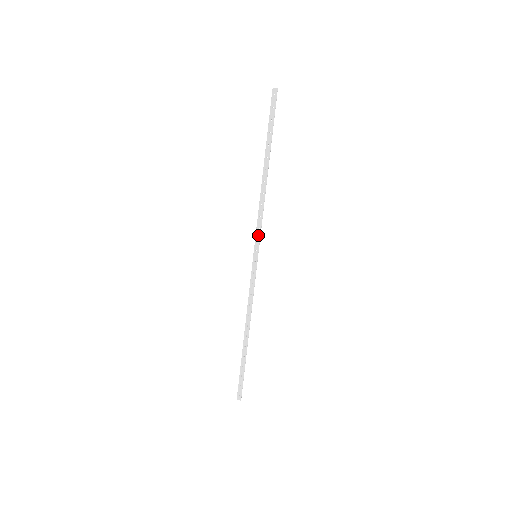
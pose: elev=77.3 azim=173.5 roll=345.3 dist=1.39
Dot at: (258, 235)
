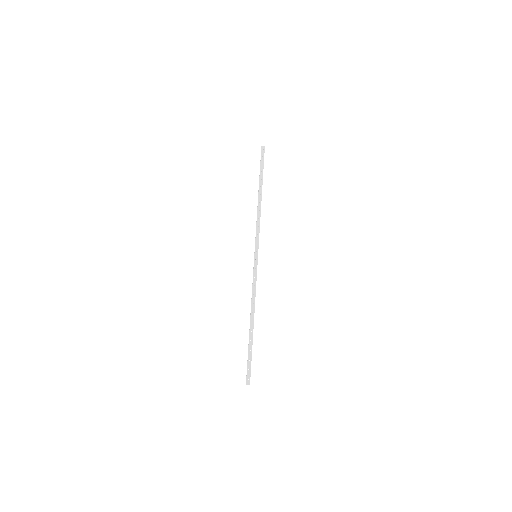
Dot at: (257, 240)
